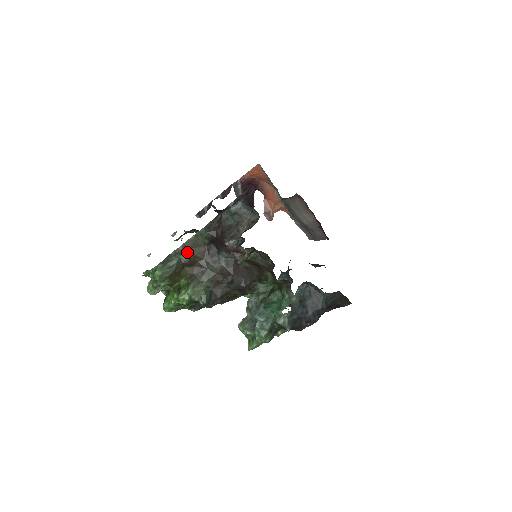
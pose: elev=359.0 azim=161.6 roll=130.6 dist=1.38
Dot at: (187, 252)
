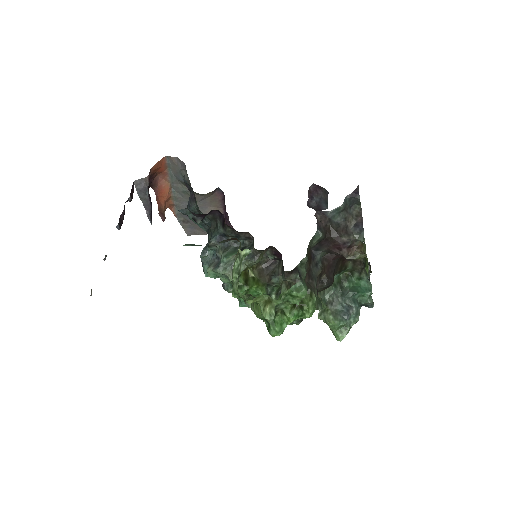
Dot at: (307, 260)
